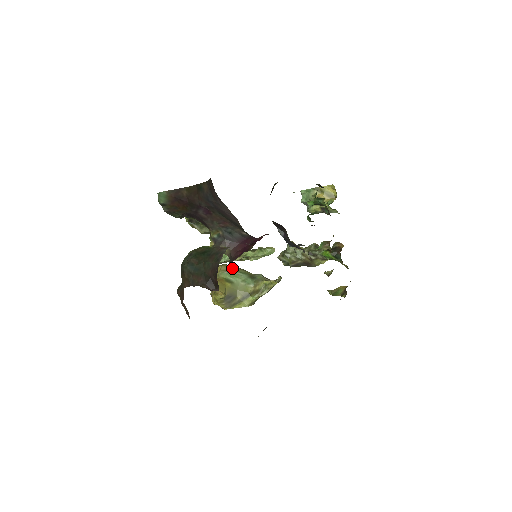
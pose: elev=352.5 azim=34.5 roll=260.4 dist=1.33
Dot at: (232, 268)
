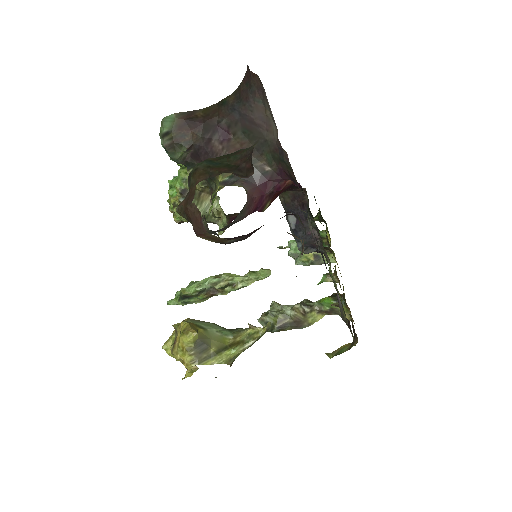
Dot at: occluded
